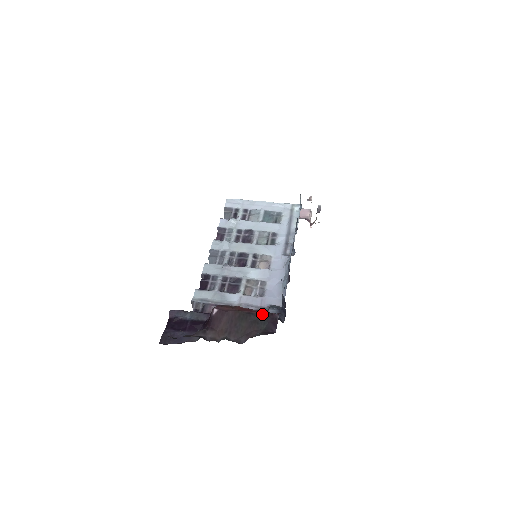
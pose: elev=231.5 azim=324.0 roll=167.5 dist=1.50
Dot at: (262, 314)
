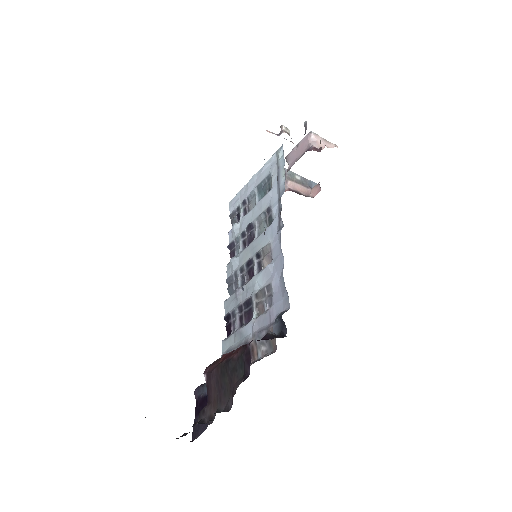
Dot at: (237, 354)
